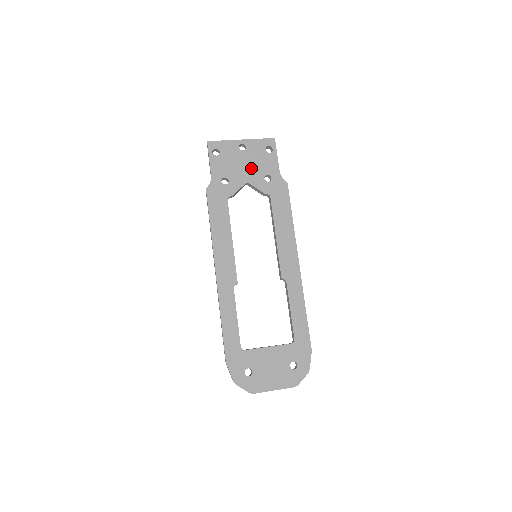
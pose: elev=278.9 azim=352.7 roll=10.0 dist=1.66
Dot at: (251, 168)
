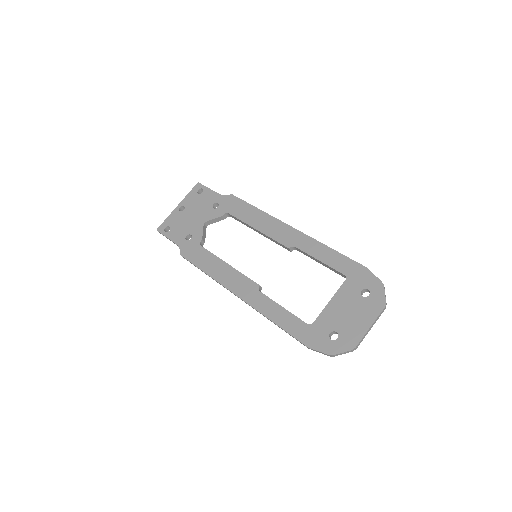
Dot at: (199, 213)
